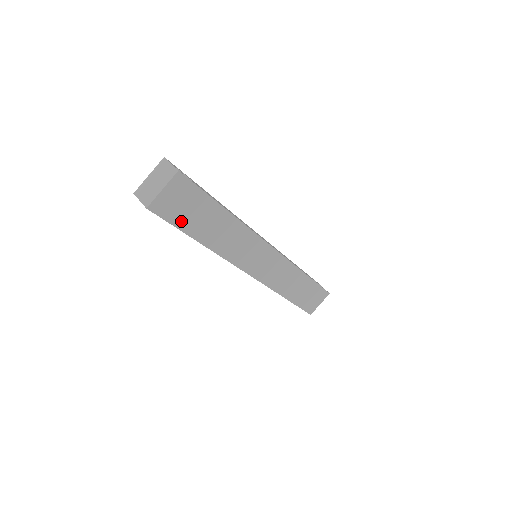
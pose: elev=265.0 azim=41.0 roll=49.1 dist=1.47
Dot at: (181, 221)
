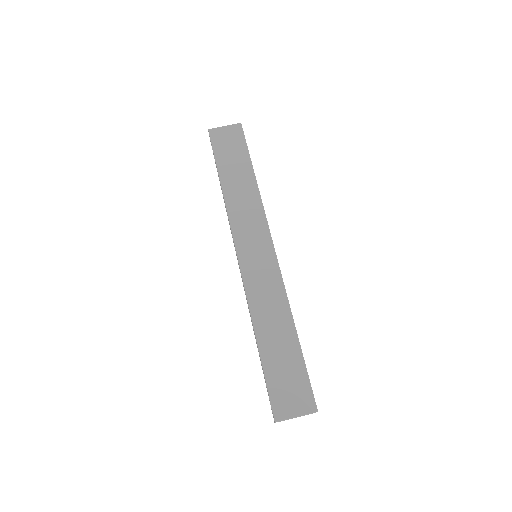
Dot at: (220, 154)
